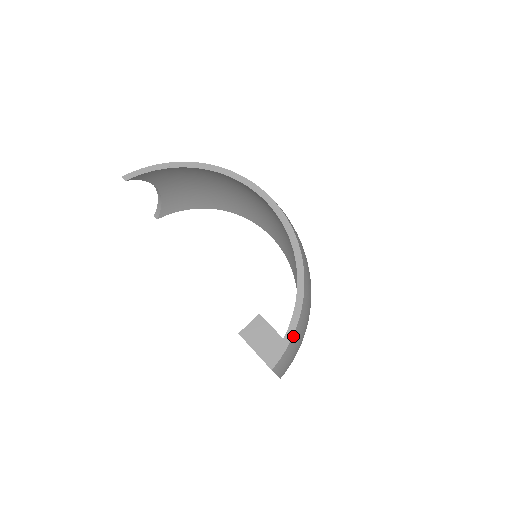
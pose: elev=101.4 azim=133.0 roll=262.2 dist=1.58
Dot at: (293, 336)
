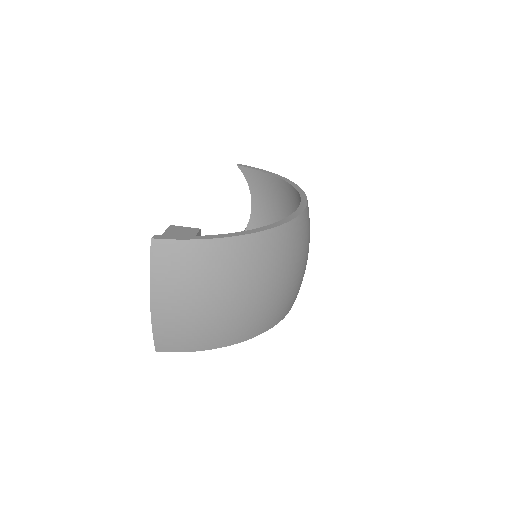
Dot at: (198, 241)
